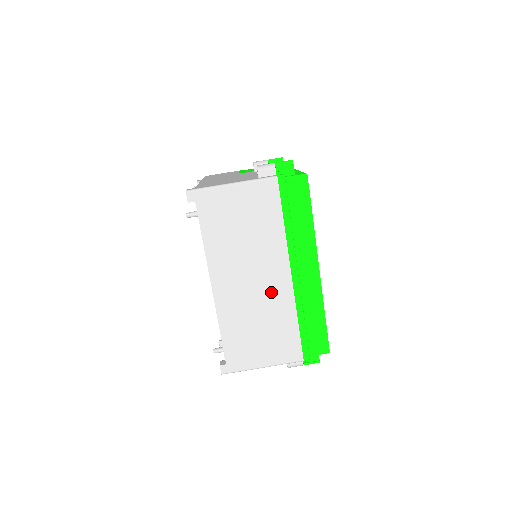
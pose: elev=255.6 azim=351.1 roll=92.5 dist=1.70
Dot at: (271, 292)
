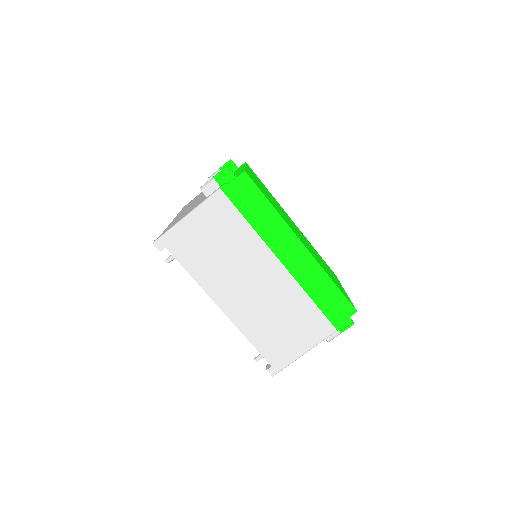
Dot at: (273, 287)
